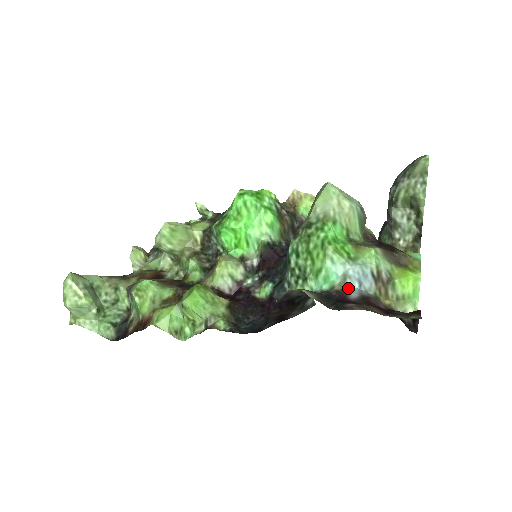
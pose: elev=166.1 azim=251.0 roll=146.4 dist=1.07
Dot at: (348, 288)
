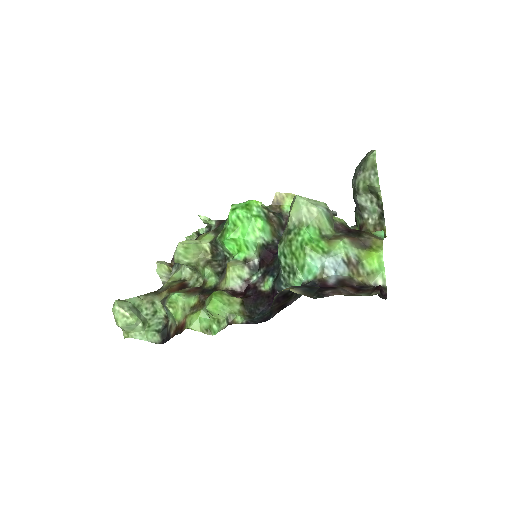
Dot at: (327, 276)
